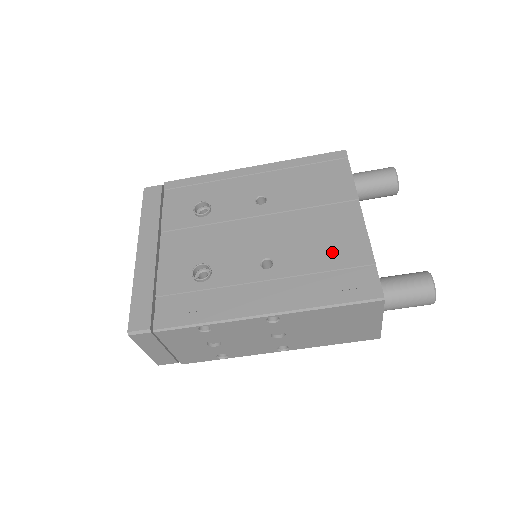
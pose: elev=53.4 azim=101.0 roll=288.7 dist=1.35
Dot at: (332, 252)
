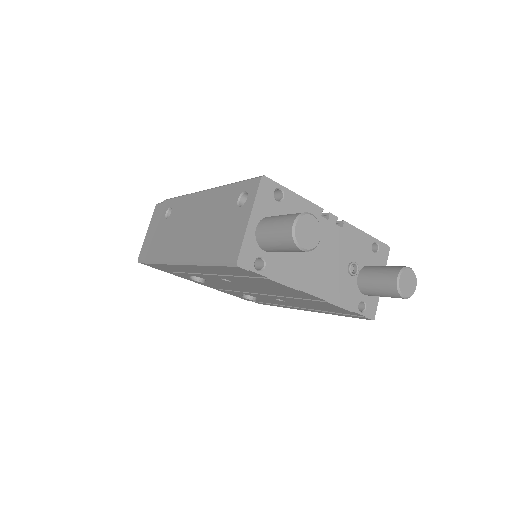
Dot at: occluded
